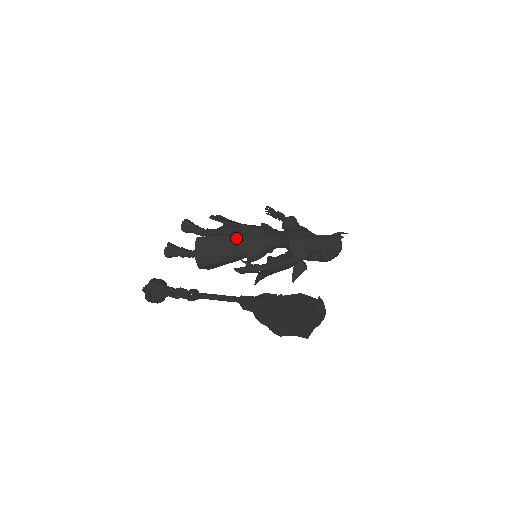
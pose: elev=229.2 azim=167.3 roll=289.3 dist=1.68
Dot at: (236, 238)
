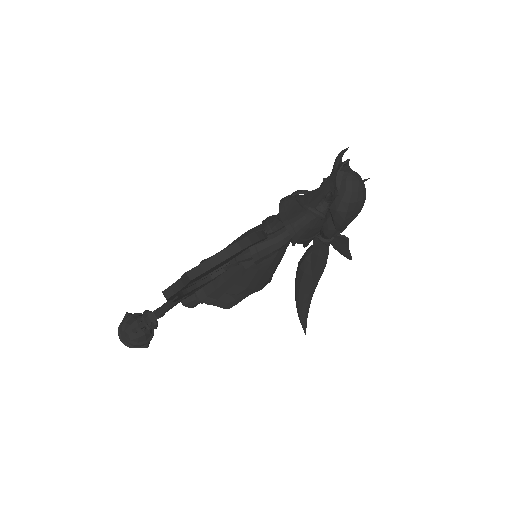
Dot at: (235, 242)
